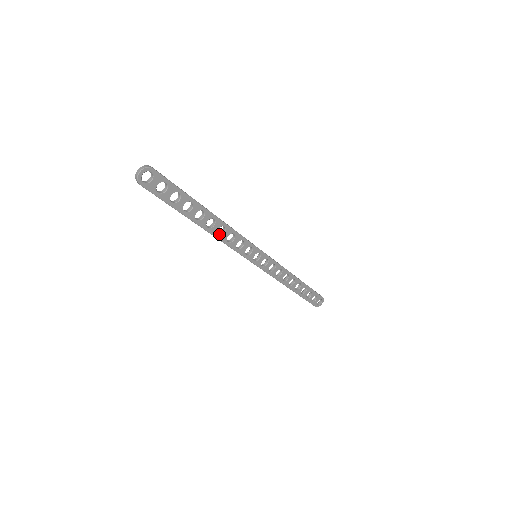
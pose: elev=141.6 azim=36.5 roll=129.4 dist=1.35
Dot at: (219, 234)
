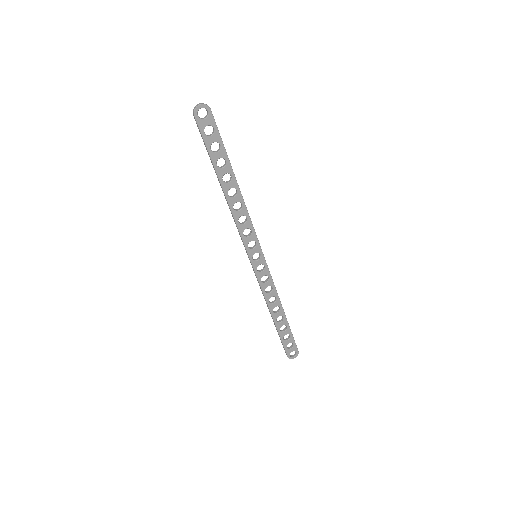
Dot at: (235, 209)
